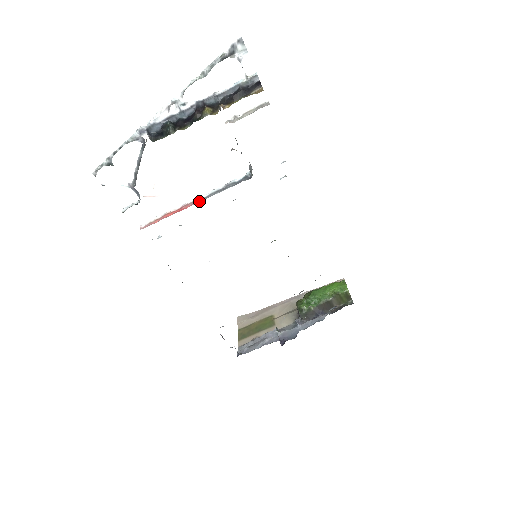
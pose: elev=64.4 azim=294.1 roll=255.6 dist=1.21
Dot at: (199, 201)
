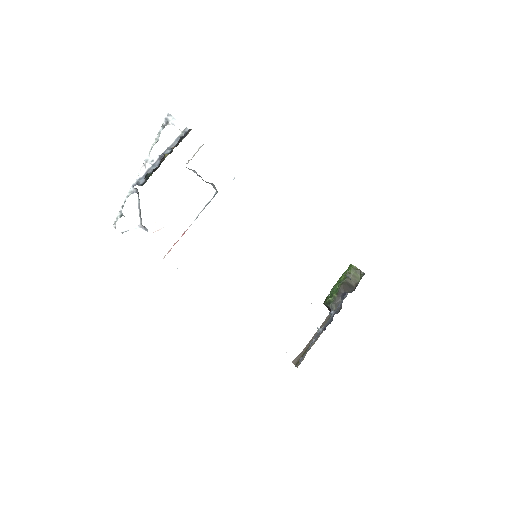
Dot at: (191, 224)
